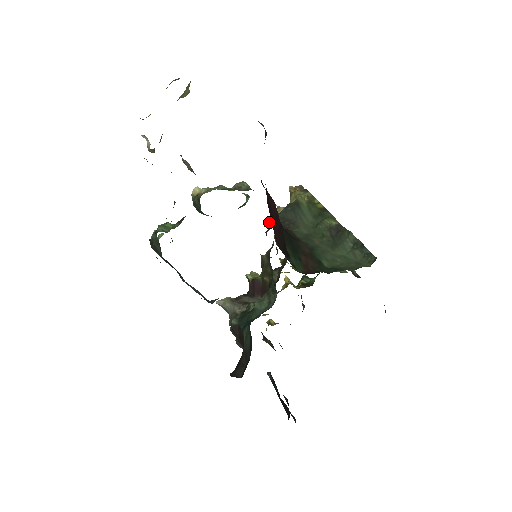
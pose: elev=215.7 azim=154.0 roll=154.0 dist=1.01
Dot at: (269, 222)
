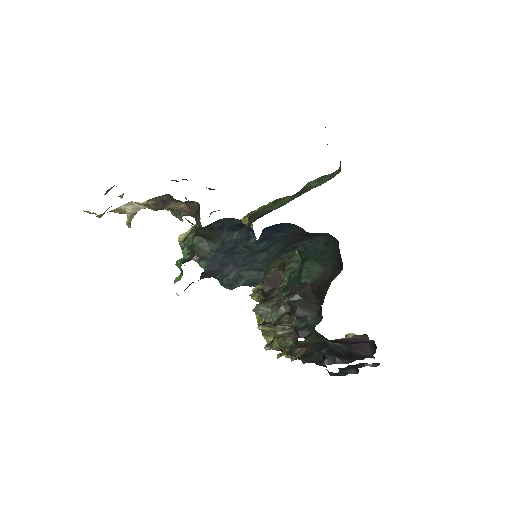
Dot at: occluded
